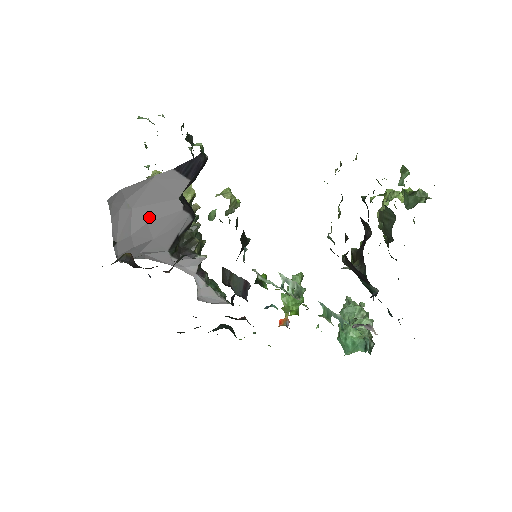
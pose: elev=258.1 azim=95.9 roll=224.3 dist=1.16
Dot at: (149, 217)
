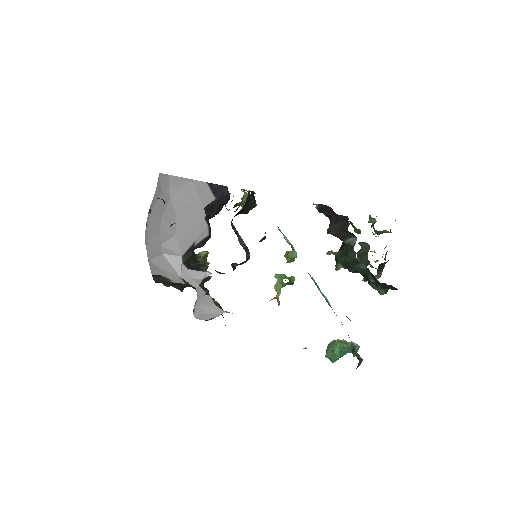
Dot at: (179, 212)
